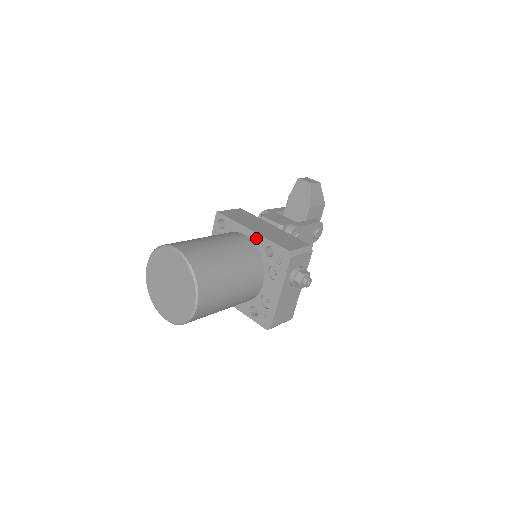
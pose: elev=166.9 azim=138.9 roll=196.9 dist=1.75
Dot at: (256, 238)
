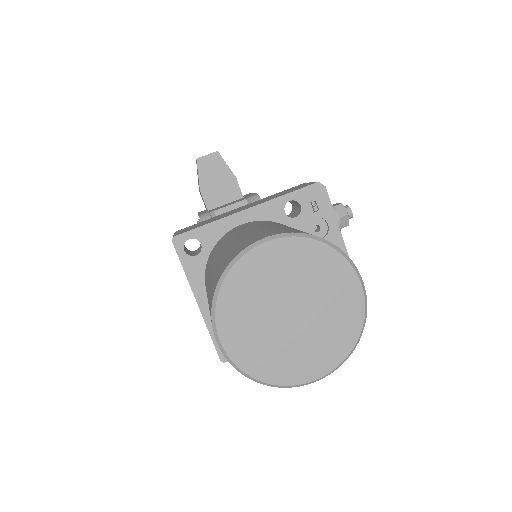
Dot at: (262, 211)
